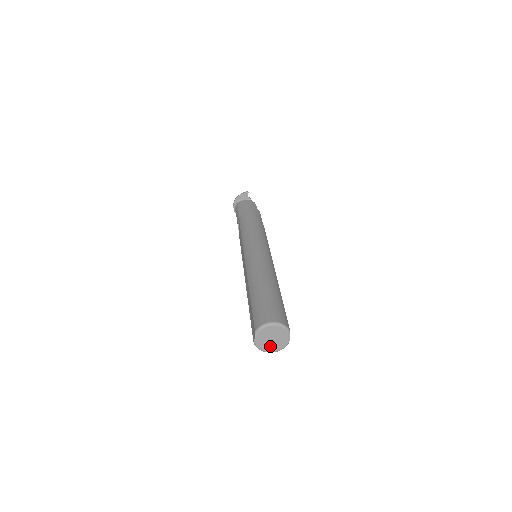
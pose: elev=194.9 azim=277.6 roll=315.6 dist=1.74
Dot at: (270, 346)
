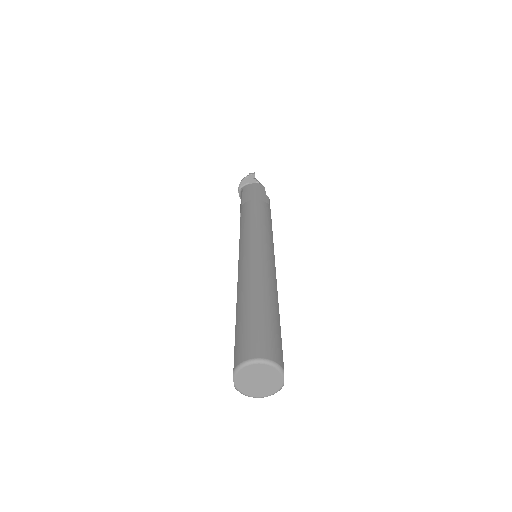
Dot at: (257, 390)
